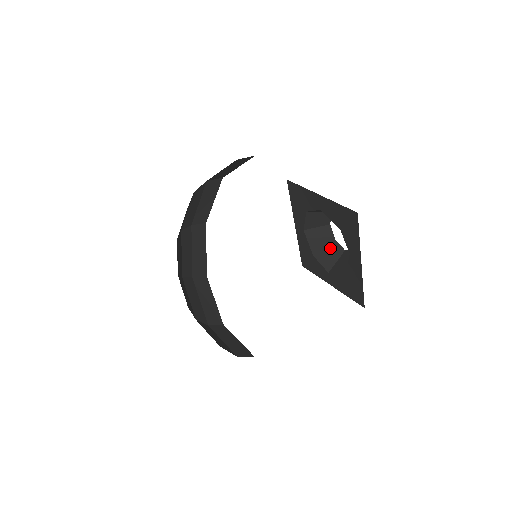
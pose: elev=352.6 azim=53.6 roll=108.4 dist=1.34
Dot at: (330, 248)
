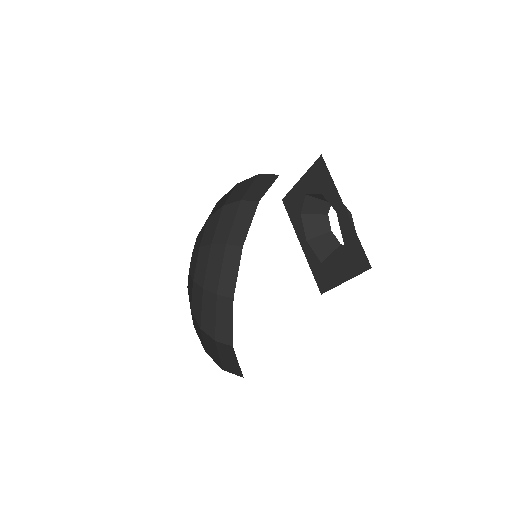
Dot at: (336, 251)
